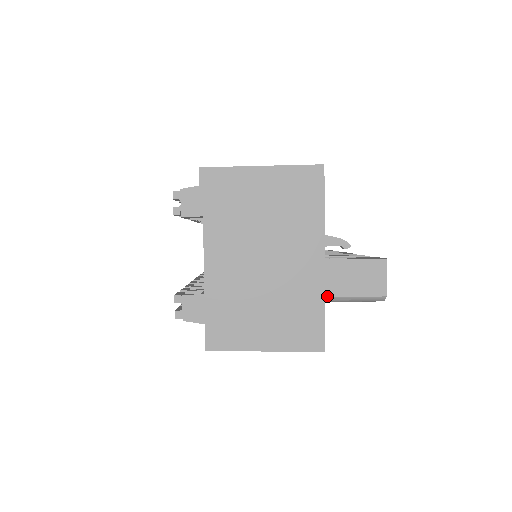
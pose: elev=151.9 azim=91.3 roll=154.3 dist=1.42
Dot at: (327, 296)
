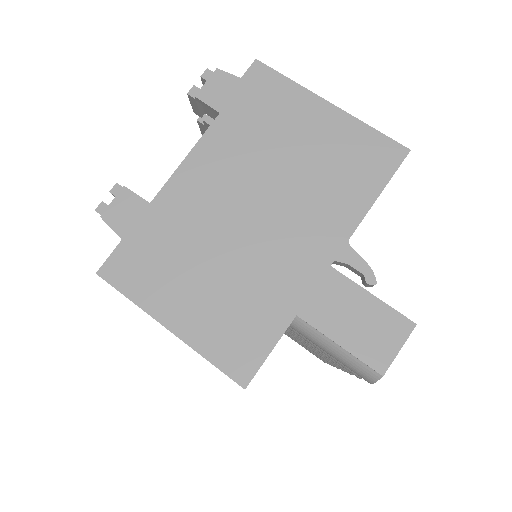
Dot at: (301, 316)
